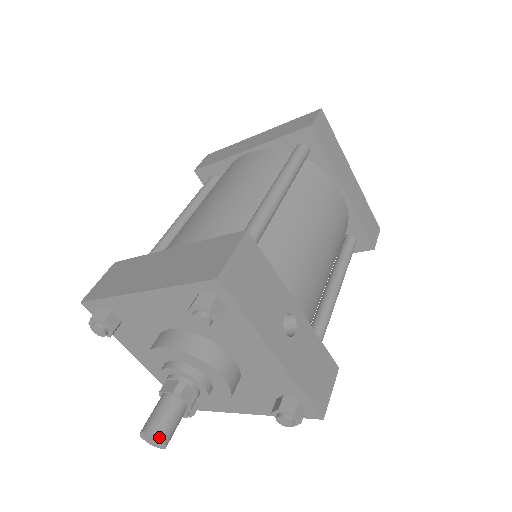
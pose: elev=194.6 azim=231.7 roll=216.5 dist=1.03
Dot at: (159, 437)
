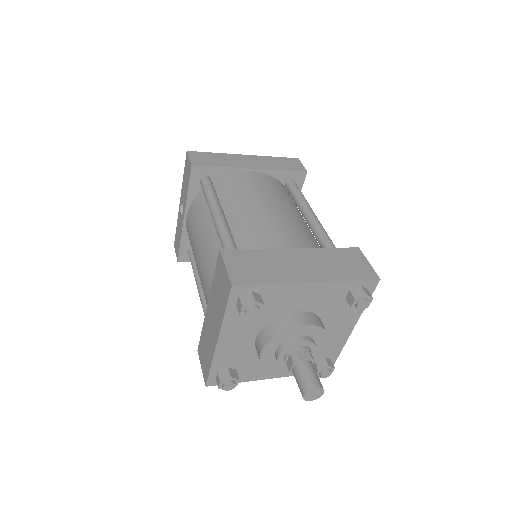
Dot at: occluded
